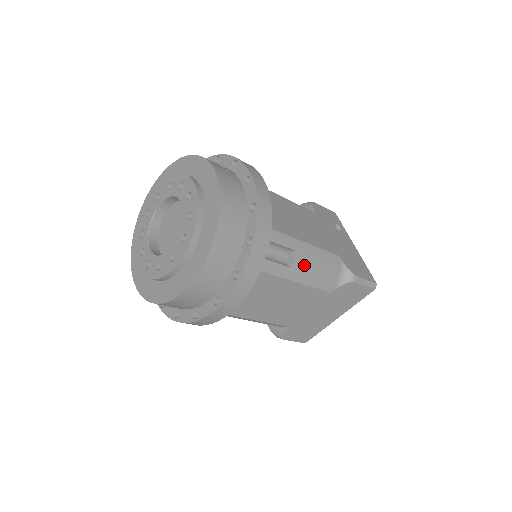
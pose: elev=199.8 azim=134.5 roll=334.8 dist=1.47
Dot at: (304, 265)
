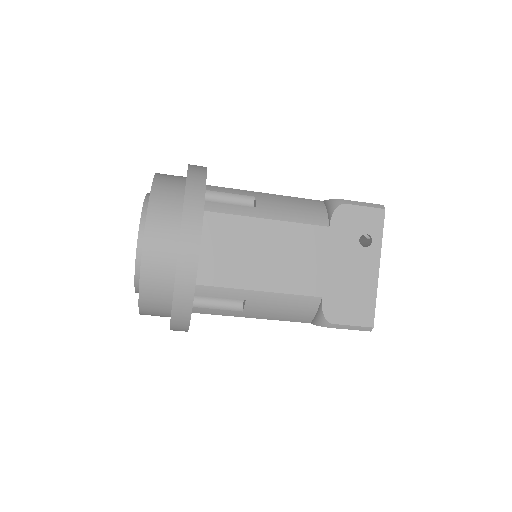
Dot at: (261, 309)
